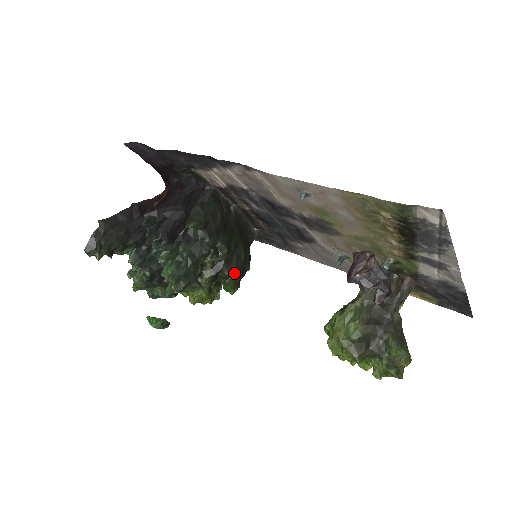
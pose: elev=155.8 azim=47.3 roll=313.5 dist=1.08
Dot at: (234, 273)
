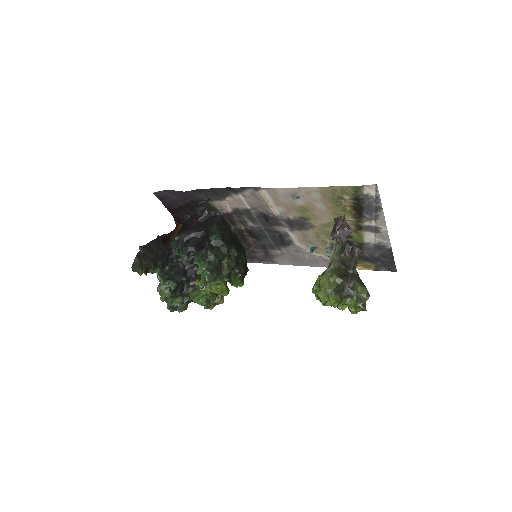
Dot at: (241, 271)
